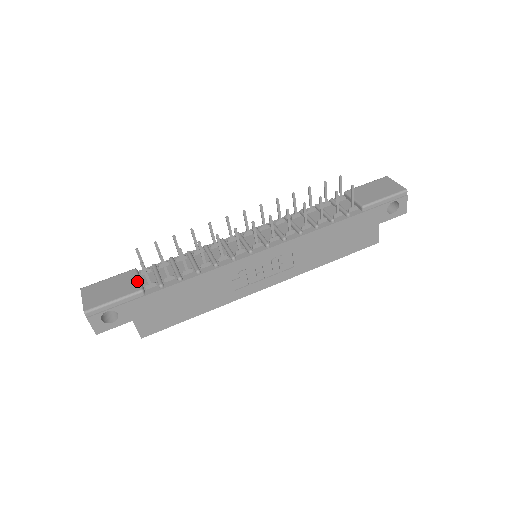
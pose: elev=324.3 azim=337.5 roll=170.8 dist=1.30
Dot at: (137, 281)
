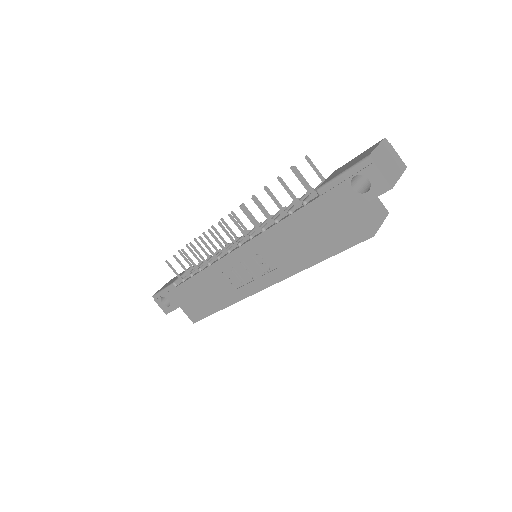
Dot at: occluded
